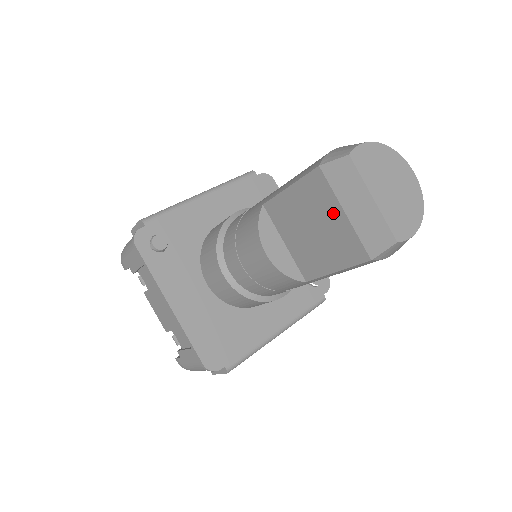
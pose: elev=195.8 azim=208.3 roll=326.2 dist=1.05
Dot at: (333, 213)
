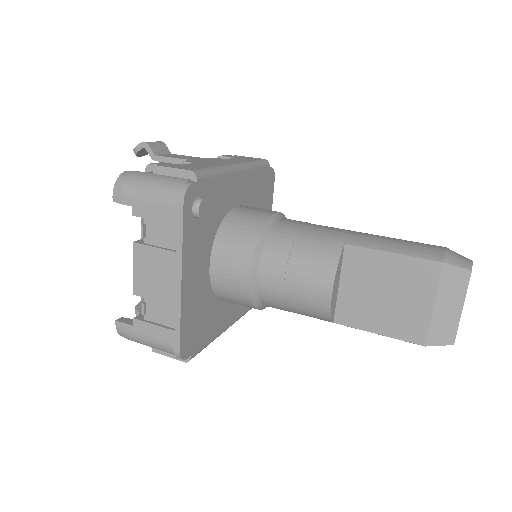
Dot at: (422, 298)
